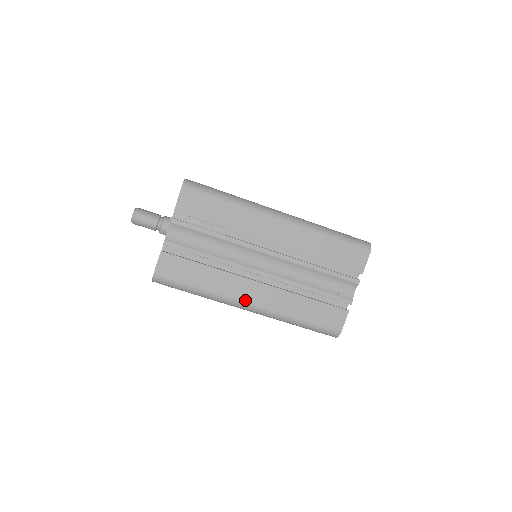
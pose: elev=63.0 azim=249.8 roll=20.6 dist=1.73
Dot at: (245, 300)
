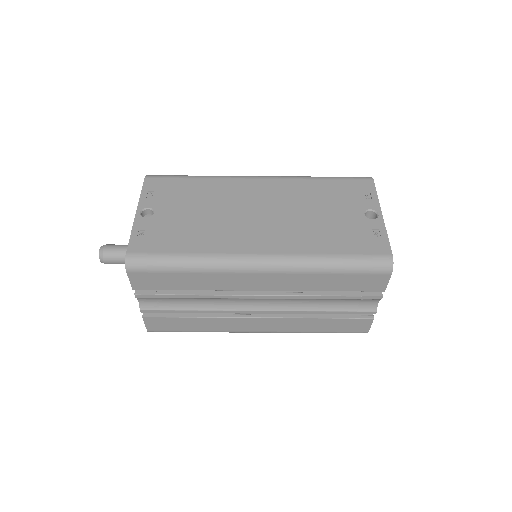
Dot at: (250, 330)
